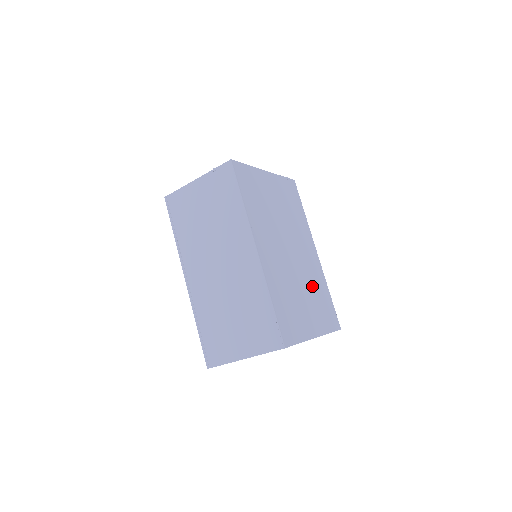
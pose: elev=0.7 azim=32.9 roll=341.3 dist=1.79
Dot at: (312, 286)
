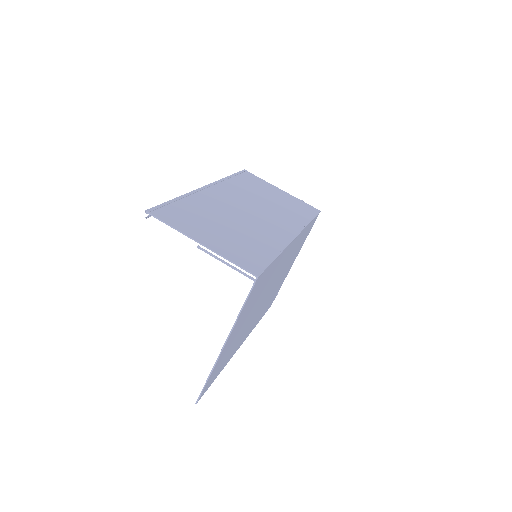
Dot at: (239, 336)
